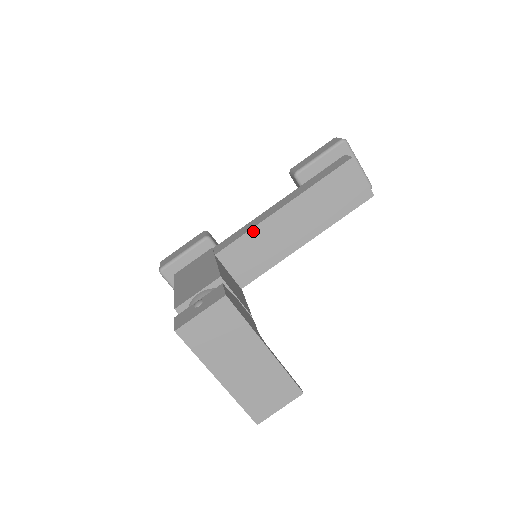
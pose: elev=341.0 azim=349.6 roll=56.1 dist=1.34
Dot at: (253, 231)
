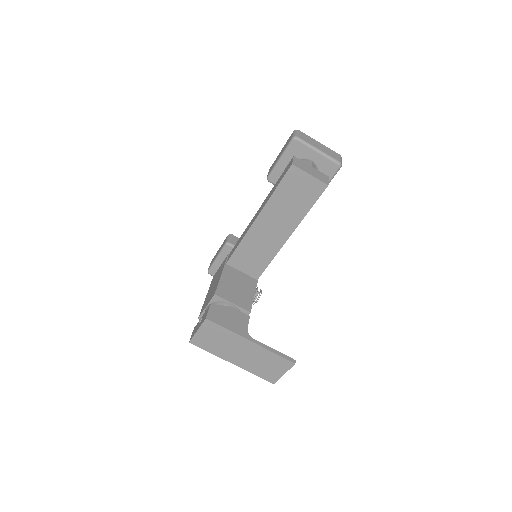
Dot at: (243, 241)
